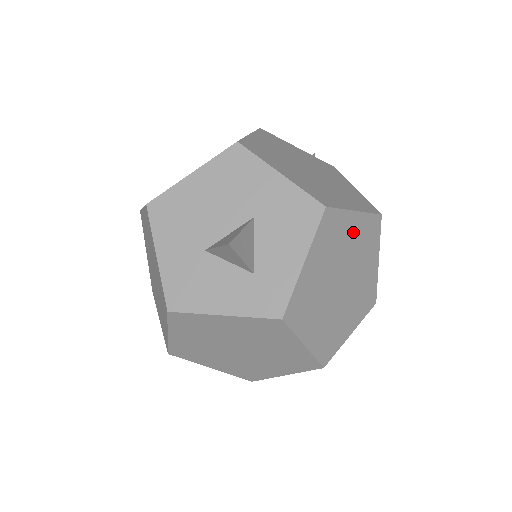
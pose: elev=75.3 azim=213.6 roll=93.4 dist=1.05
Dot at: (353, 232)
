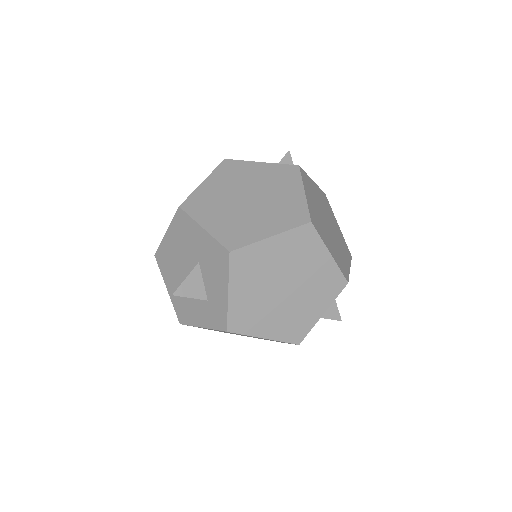
Dot at: (277, 251)
